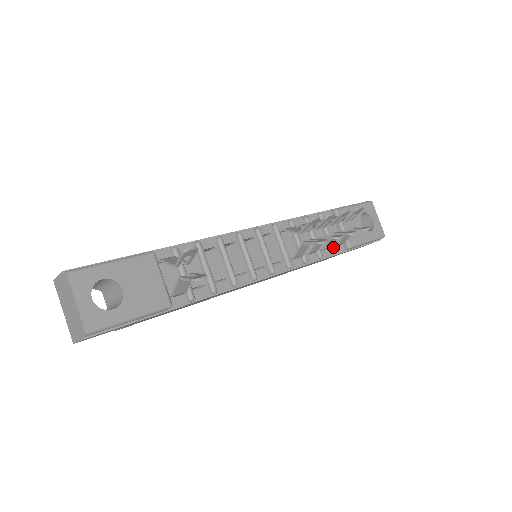
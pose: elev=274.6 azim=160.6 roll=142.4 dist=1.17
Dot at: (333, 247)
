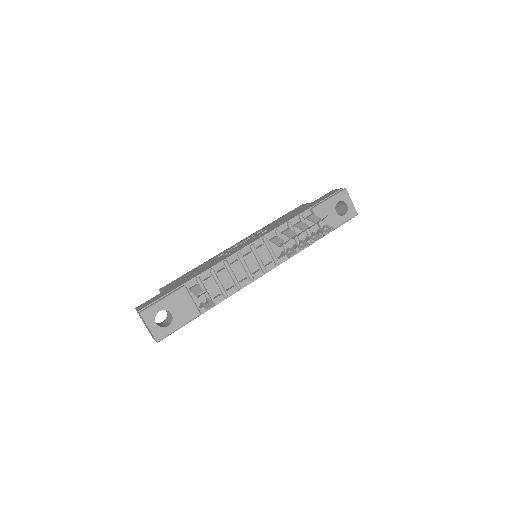
Dot at: (311, 239)
